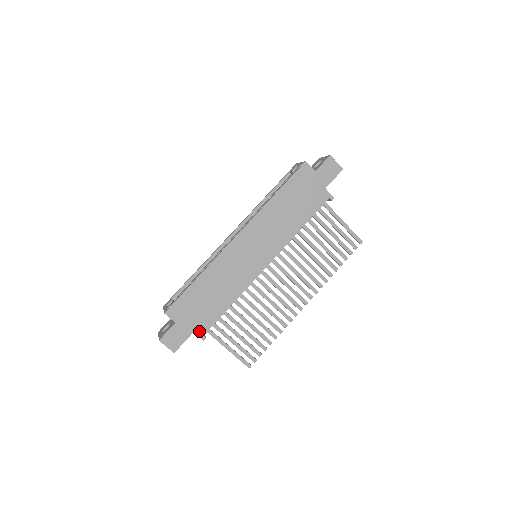
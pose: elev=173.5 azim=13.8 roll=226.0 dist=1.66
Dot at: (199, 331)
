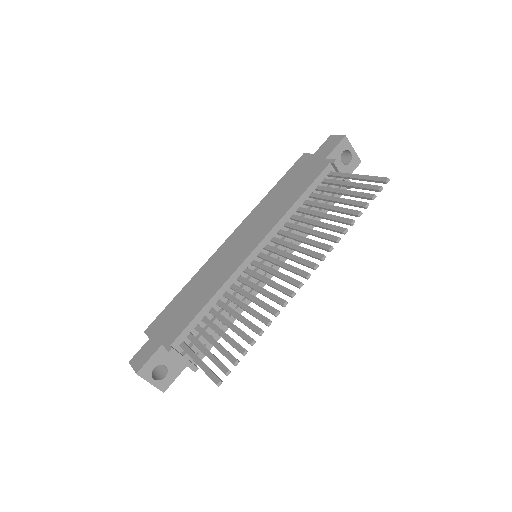
Dot at: (168, 342)
